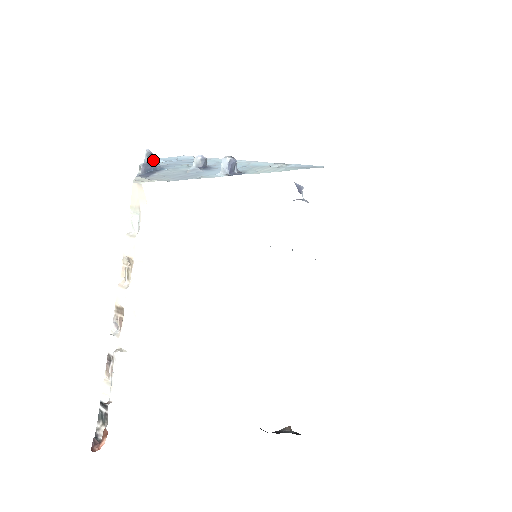
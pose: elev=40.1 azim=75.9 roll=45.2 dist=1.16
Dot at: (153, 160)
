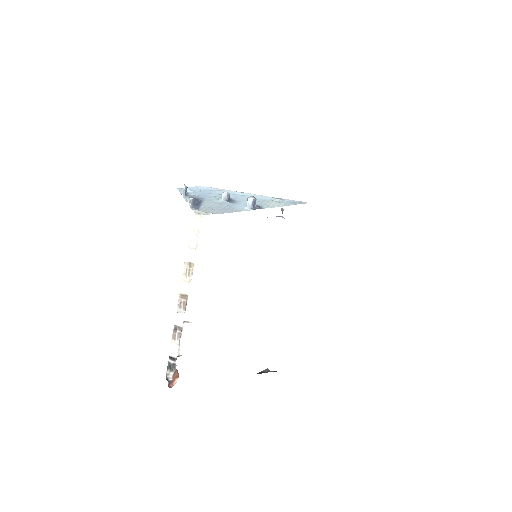
Dot at: occluded
